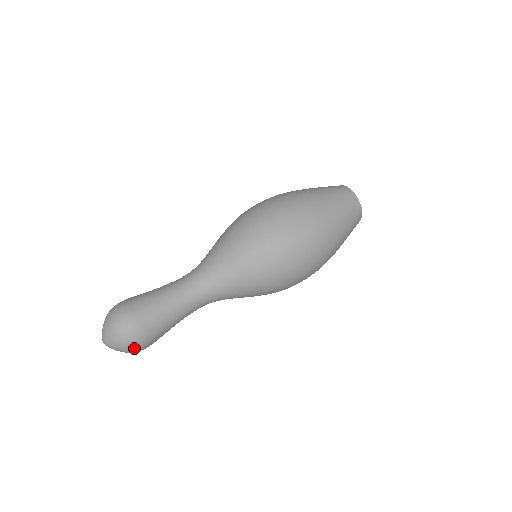
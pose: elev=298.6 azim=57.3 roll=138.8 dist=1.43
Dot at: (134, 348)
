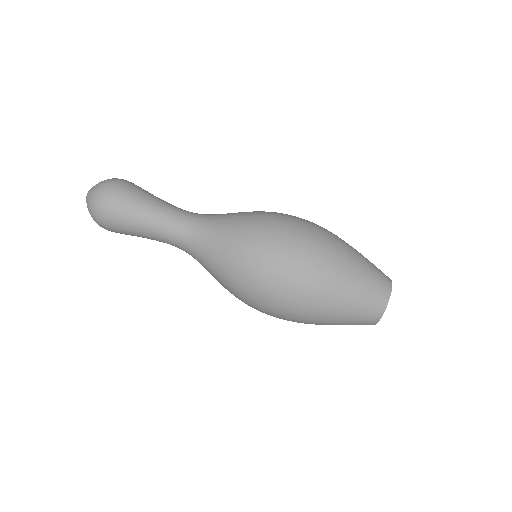
Dot at: (98, 223)
